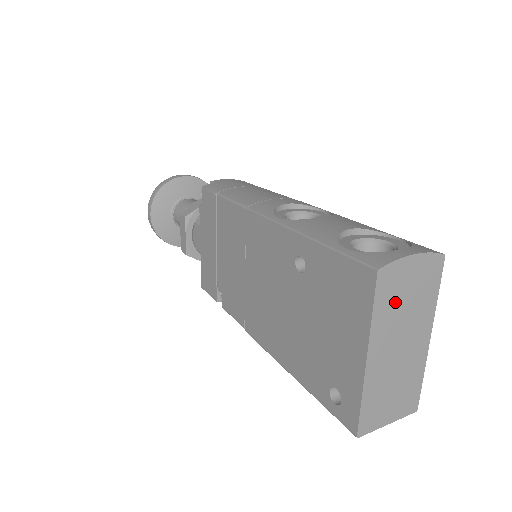
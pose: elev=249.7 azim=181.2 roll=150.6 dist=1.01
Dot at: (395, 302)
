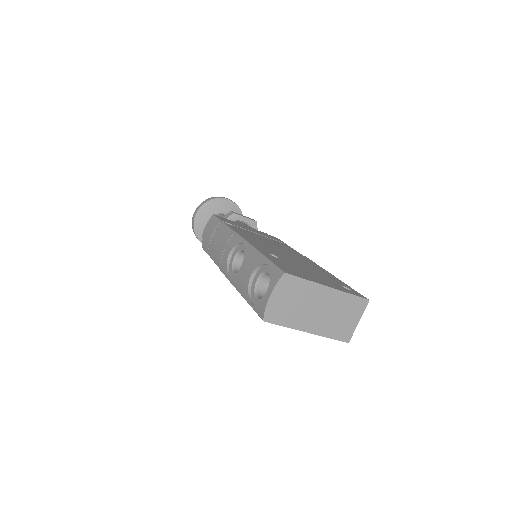
Dot at: (289, 311)
